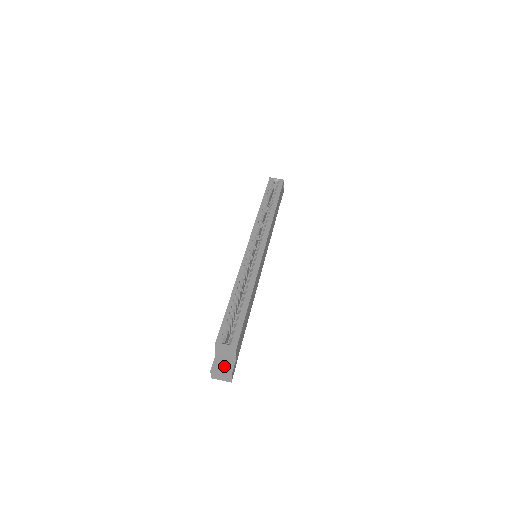
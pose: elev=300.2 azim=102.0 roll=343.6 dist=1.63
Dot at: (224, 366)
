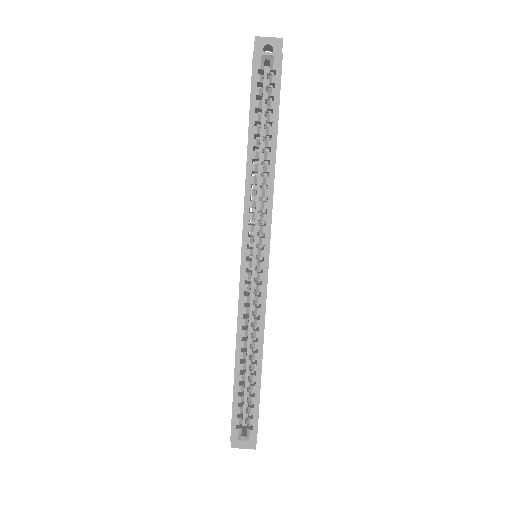
Dot at: occluded
